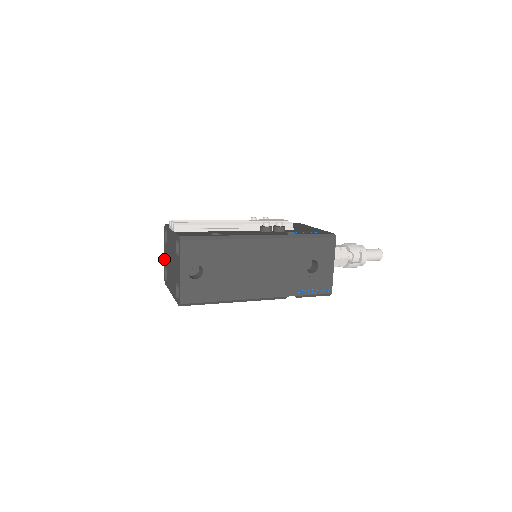
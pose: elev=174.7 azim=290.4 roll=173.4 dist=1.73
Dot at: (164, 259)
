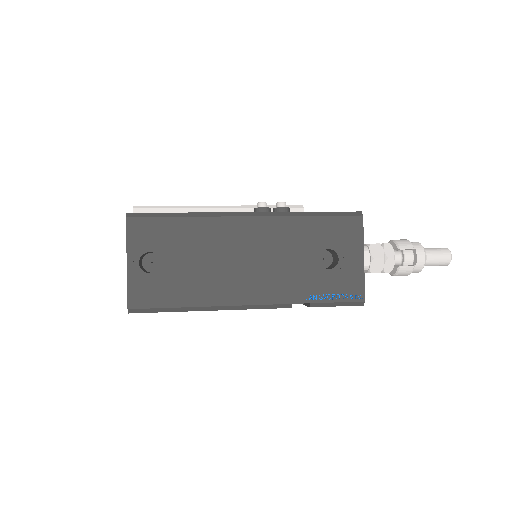
Dot at: occluded
